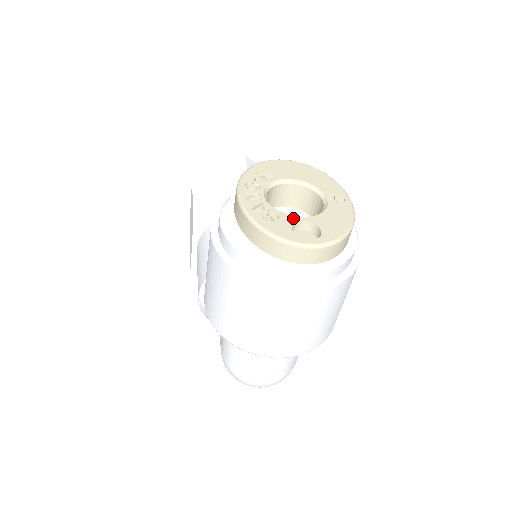
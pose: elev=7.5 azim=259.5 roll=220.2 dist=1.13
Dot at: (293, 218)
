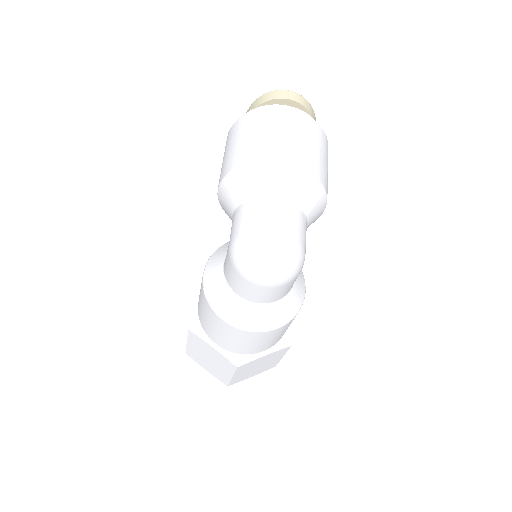
Dot at: occluded
